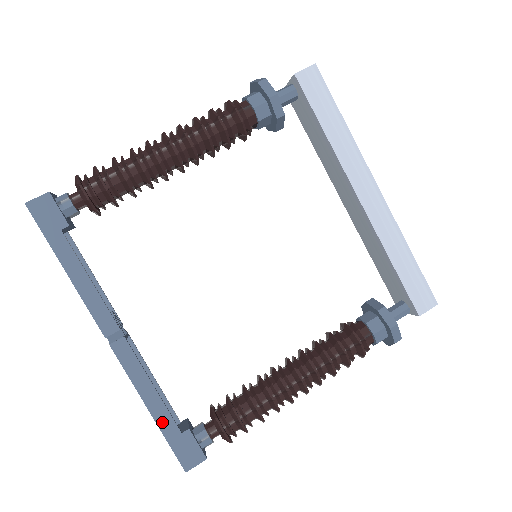
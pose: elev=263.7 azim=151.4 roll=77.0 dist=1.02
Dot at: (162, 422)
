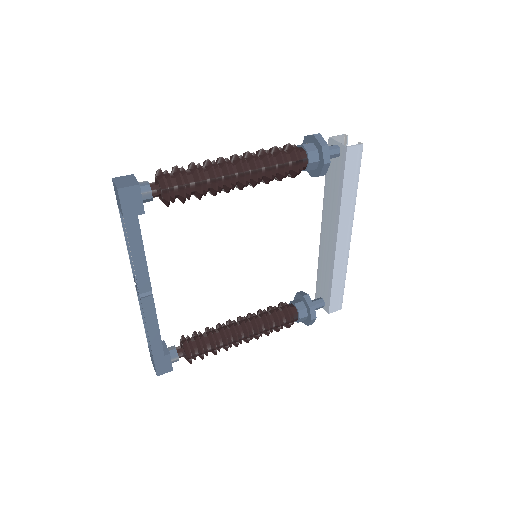
Dot at: (155, 348)
